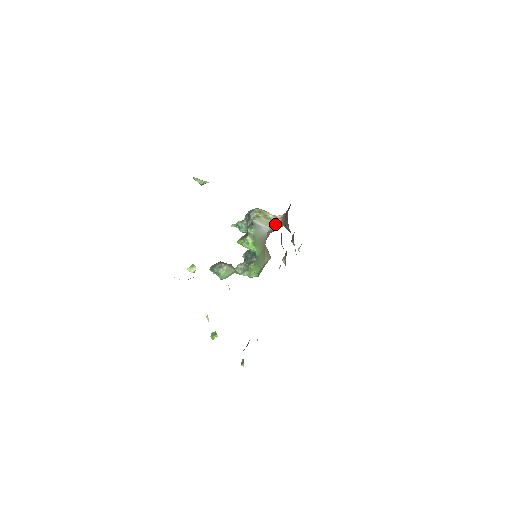
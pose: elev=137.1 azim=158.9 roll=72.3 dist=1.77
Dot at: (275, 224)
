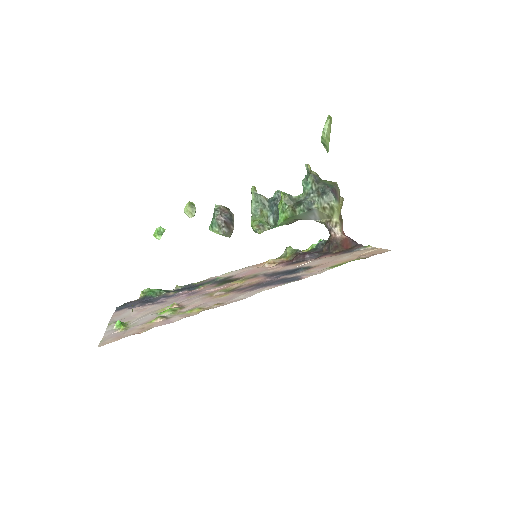
Dot at: (327, 226)
